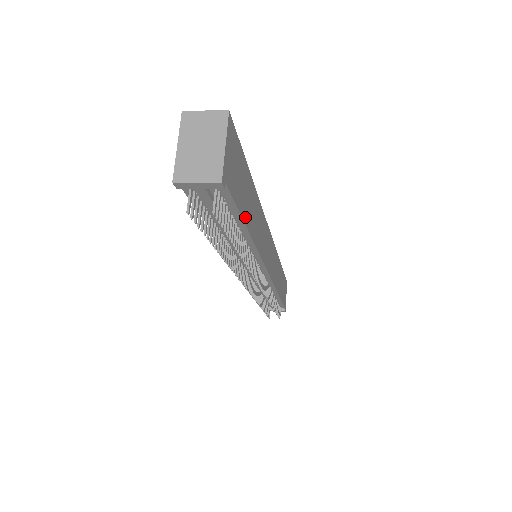
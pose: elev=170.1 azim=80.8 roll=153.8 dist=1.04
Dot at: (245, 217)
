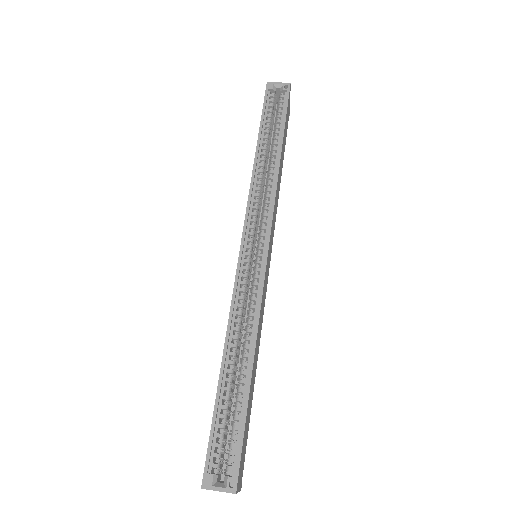
Dot at: (251, 402)
